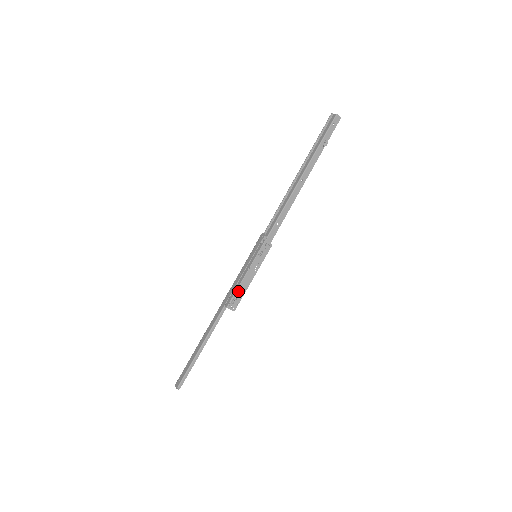
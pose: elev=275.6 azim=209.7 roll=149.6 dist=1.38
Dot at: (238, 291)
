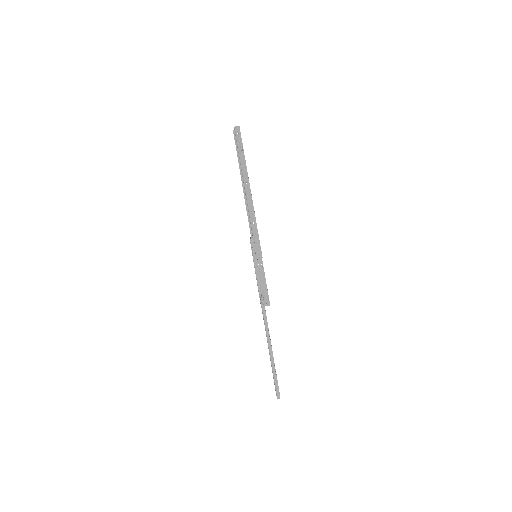
Dot at: (260, 289)
